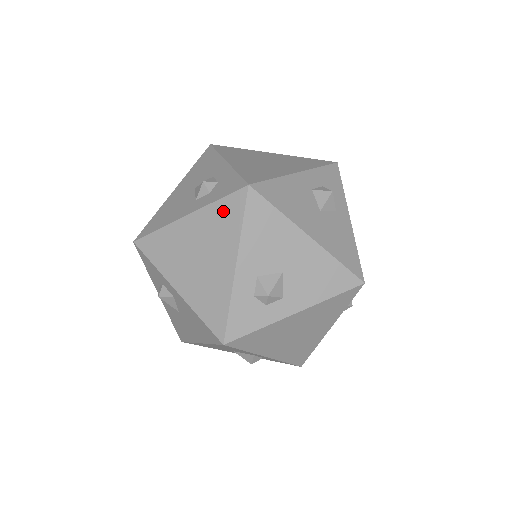
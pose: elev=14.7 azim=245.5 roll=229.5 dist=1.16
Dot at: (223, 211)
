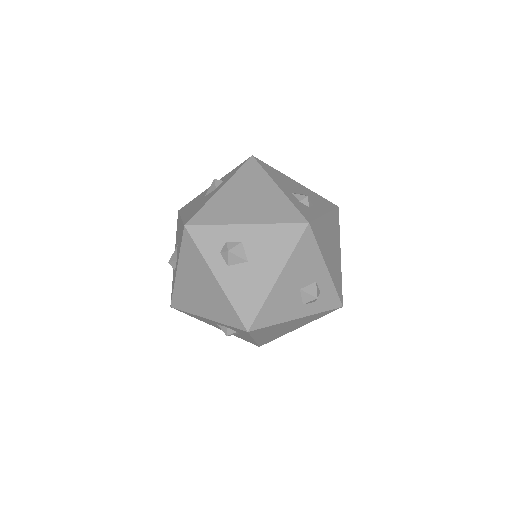
Dot at: (246, 172)
